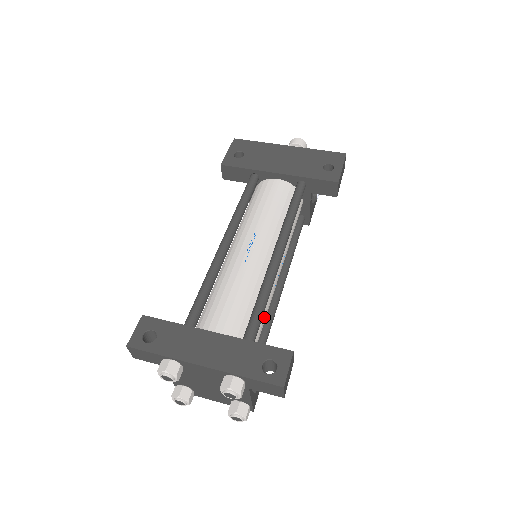
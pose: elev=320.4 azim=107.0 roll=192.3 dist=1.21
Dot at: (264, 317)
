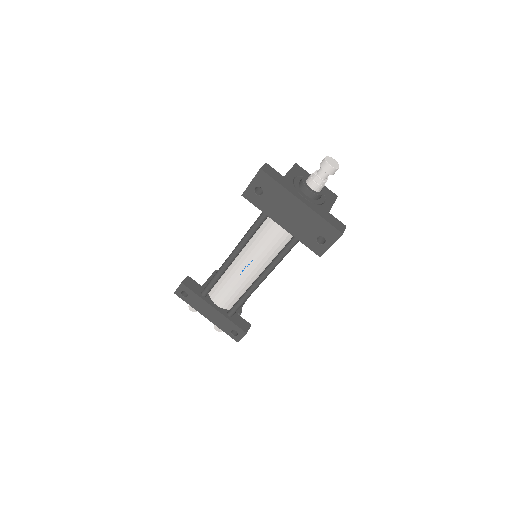
Dot at: occluded
